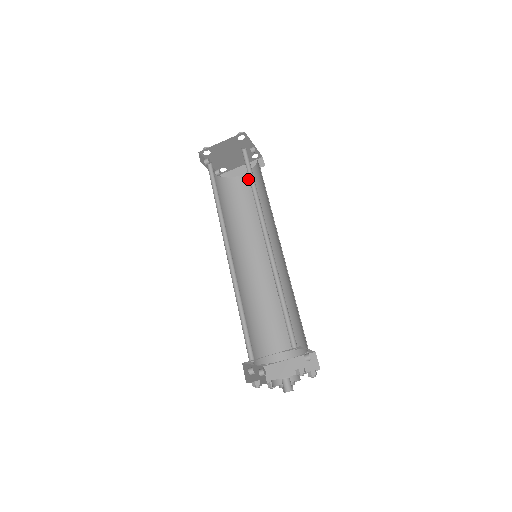
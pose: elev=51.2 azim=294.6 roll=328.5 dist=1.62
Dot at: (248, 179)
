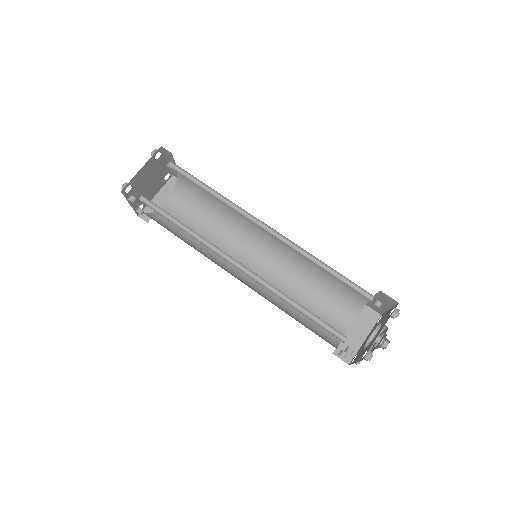
Dot at: (175, 202)
